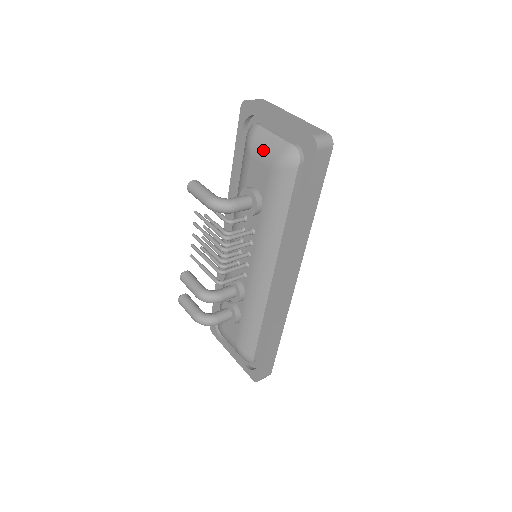
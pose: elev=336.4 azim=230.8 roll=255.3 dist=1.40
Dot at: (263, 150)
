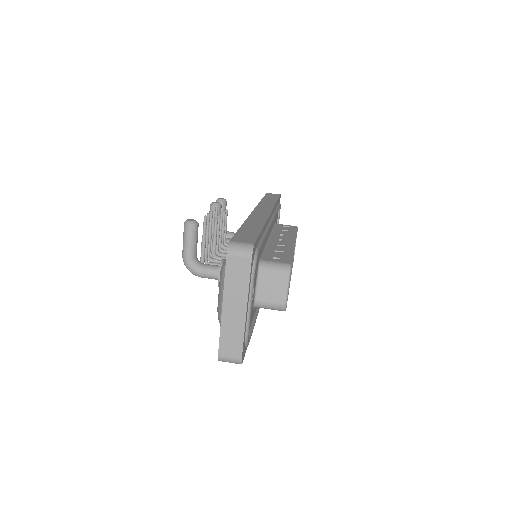
Dot at: (219, 291)
